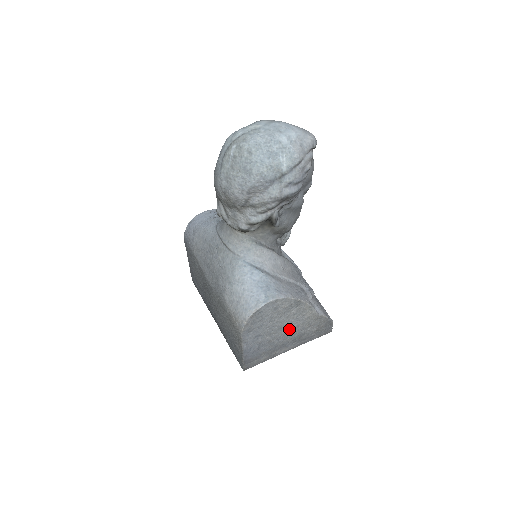
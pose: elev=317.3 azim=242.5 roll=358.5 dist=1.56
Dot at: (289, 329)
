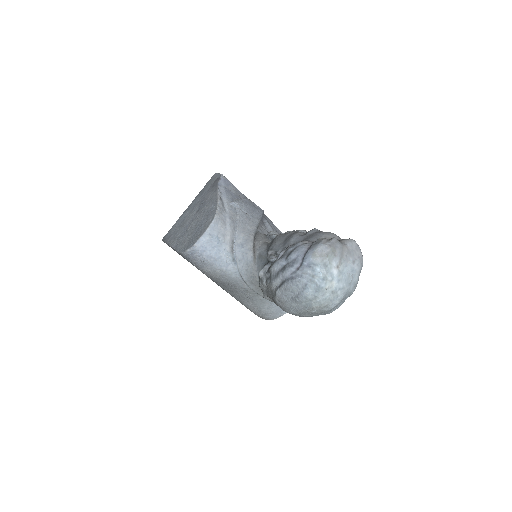
Dot at: occluded
